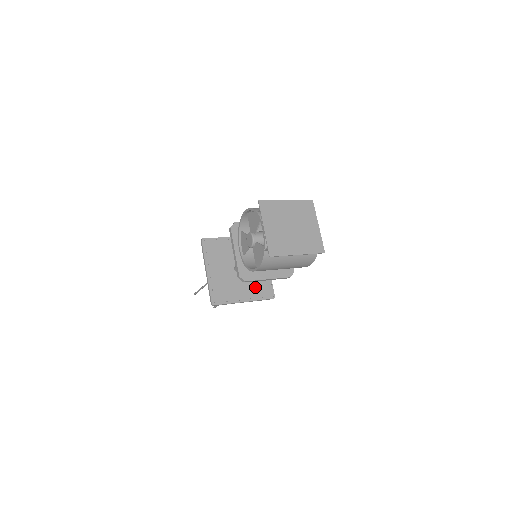
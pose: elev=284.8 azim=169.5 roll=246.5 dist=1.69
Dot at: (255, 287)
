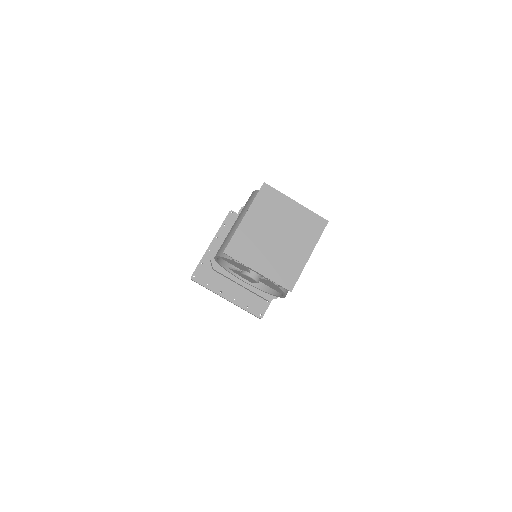
Dot at: occluded
